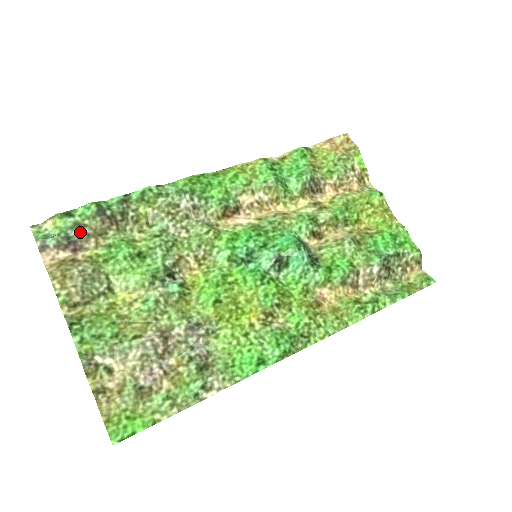
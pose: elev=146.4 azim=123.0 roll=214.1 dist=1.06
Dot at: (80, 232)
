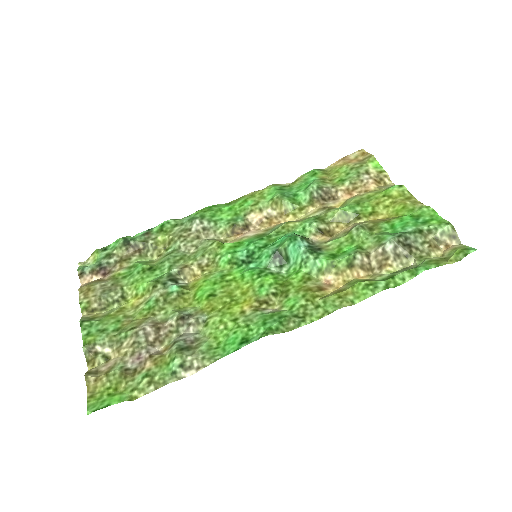
Dot at: (109, 260)
